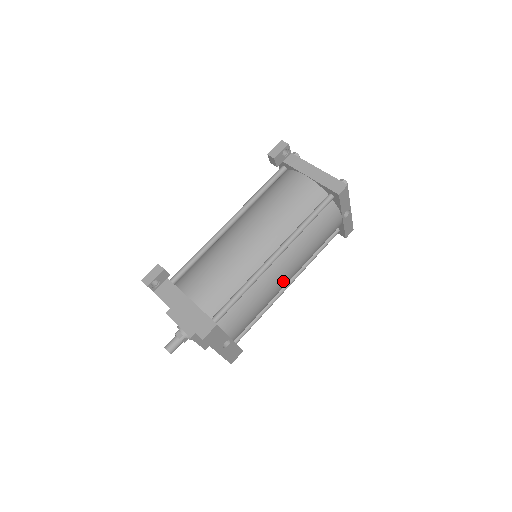
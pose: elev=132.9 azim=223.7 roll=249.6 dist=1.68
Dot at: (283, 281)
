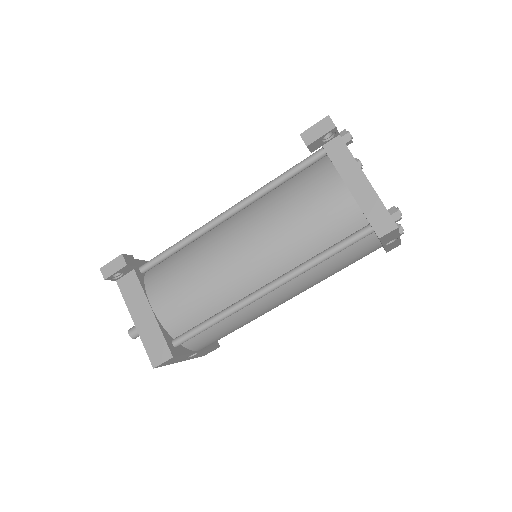
Dot at: (277, 305)
